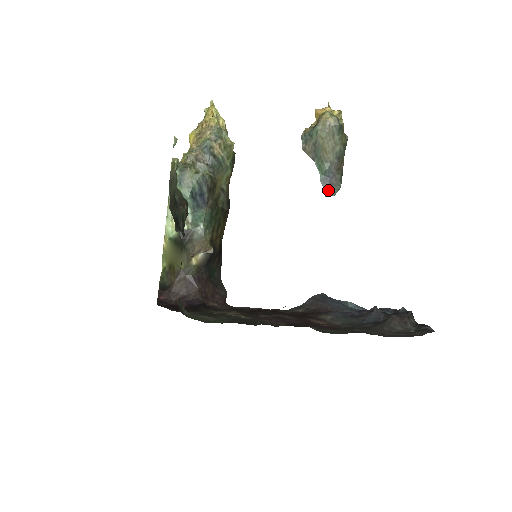
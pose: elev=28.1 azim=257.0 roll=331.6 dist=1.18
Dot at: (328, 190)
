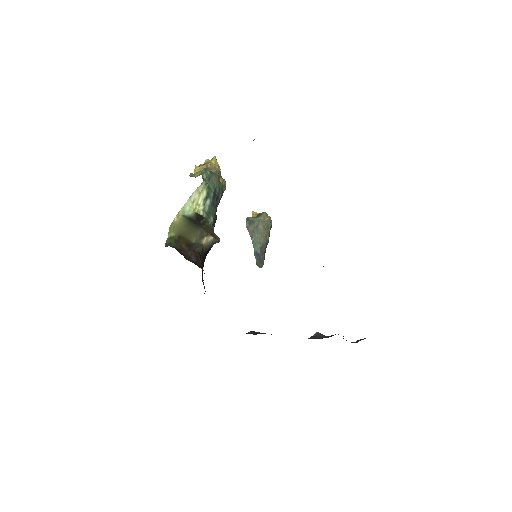
Dot at: (258, 262)
